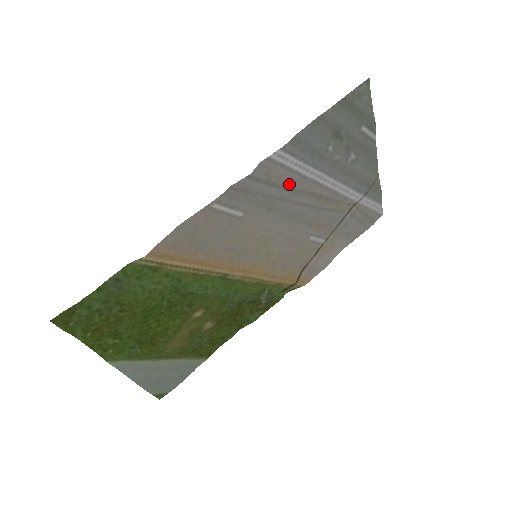
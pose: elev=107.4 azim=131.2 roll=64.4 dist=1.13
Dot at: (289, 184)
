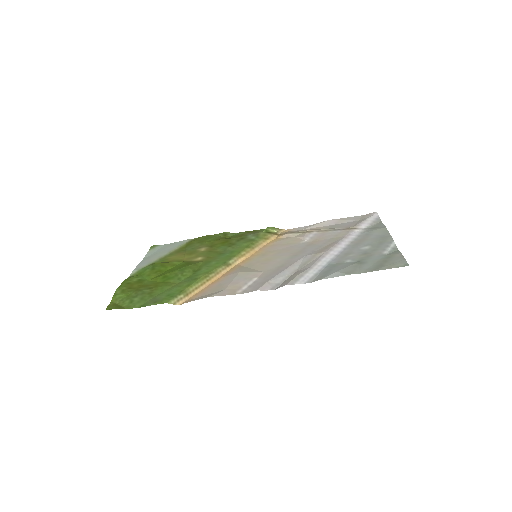
Dot at: (302, 268)
